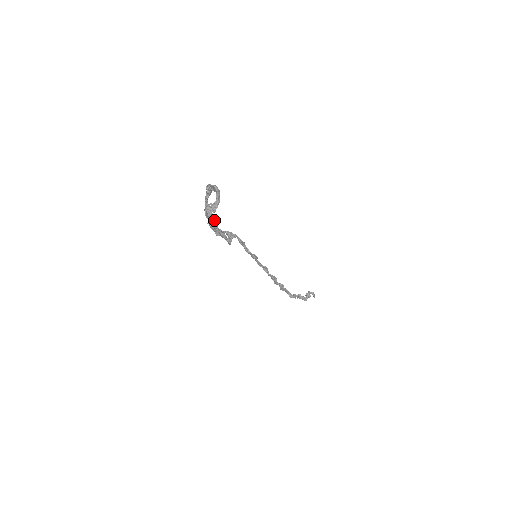
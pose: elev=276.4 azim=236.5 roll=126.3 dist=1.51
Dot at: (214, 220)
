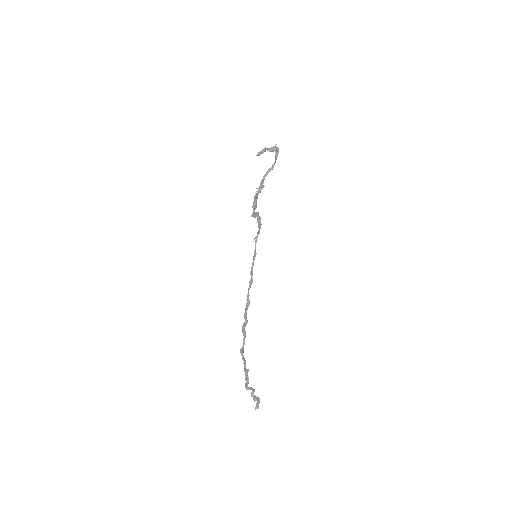
Dot at: (260, 189)
